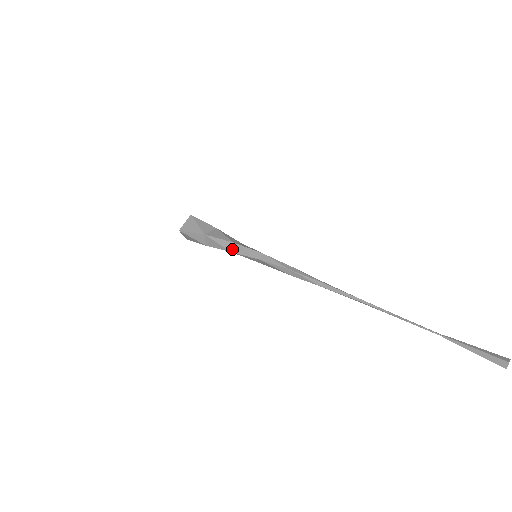
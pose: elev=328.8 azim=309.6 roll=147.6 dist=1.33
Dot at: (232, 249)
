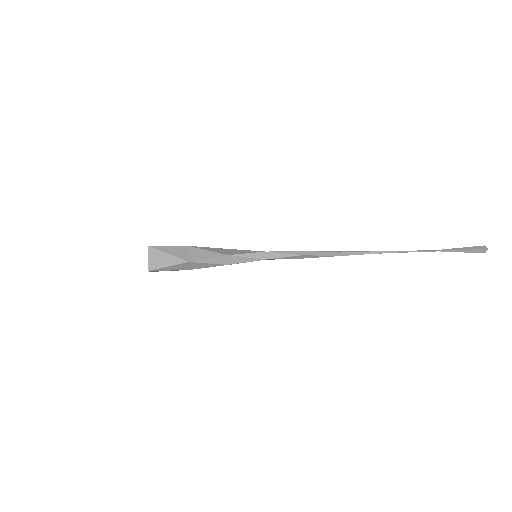
Dot at: (229, 262)
